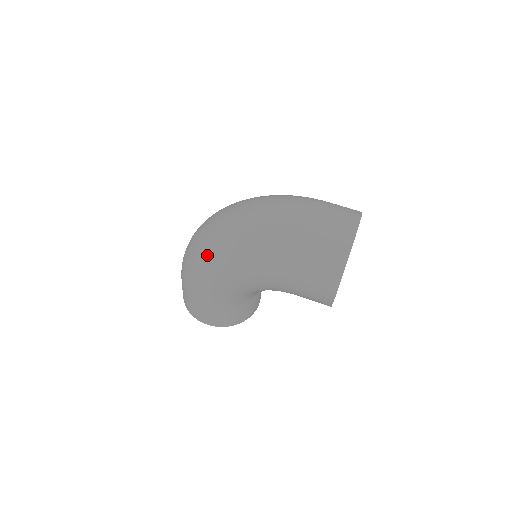
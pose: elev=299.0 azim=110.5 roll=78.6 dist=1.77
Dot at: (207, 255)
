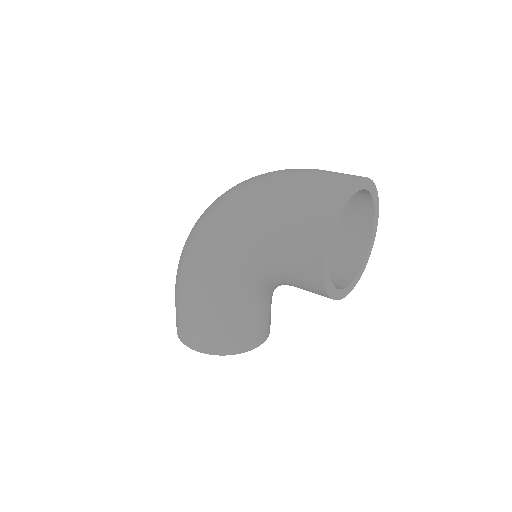
Dot at: (195, 233)
